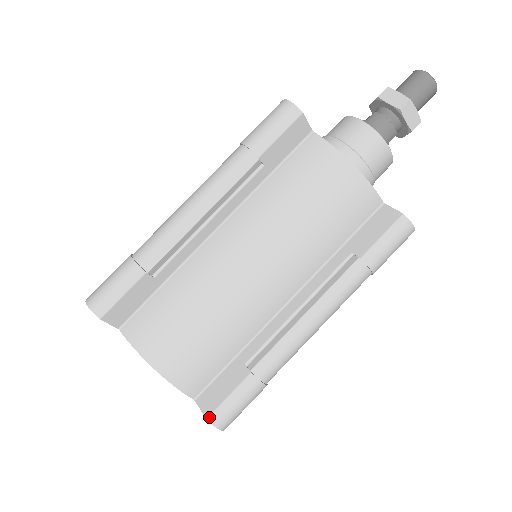
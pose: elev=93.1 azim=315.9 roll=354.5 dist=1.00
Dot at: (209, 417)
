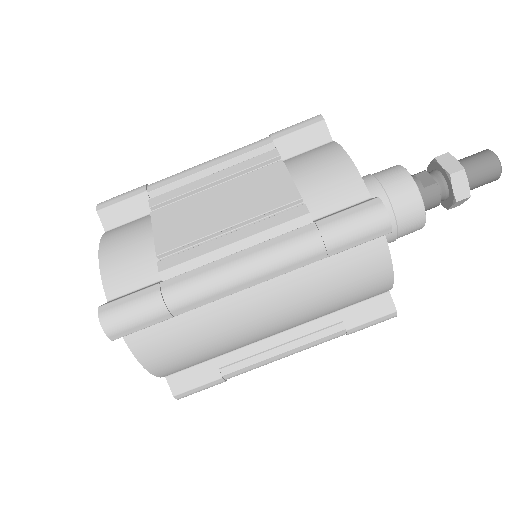
Dot at: (176, 396)
